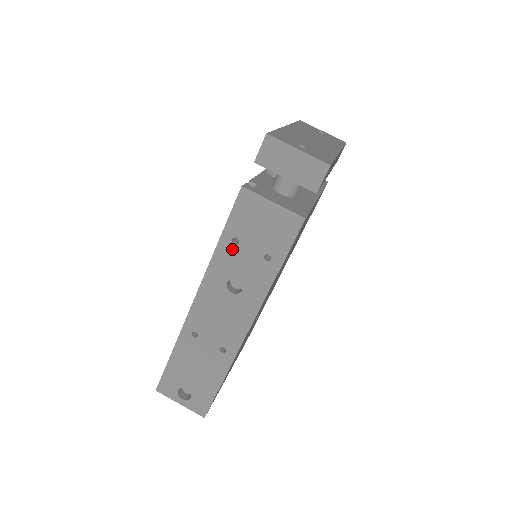
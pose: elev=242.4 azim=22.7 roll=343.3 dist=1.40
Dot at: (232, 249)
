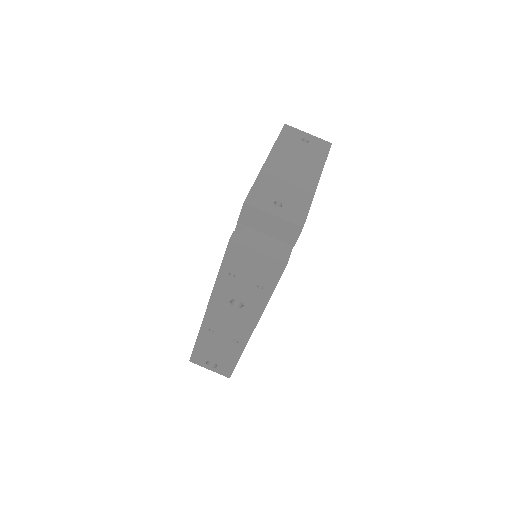
Dot at: (230, 280)
